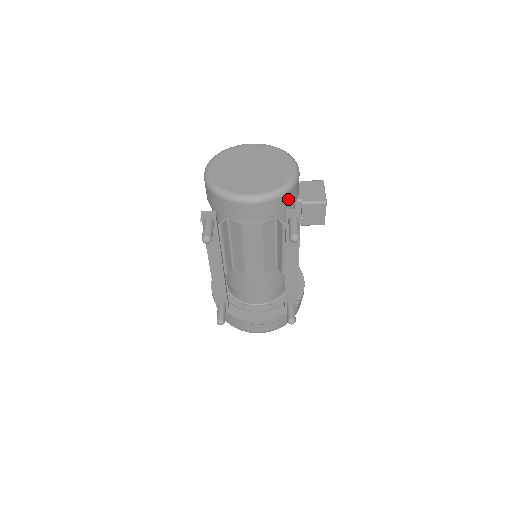
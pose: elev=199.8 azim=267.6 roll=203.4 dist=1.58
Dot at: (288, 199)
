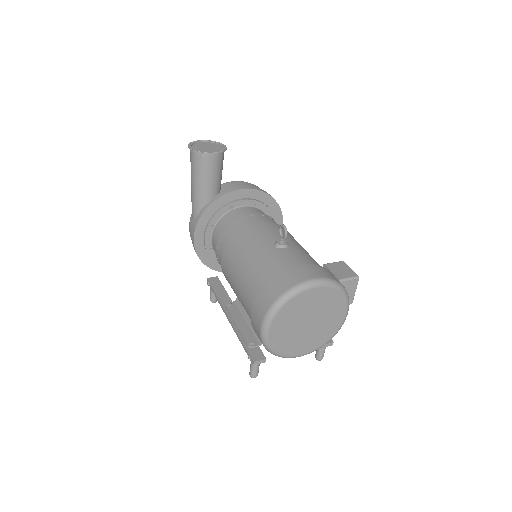
Dot at: occluded
